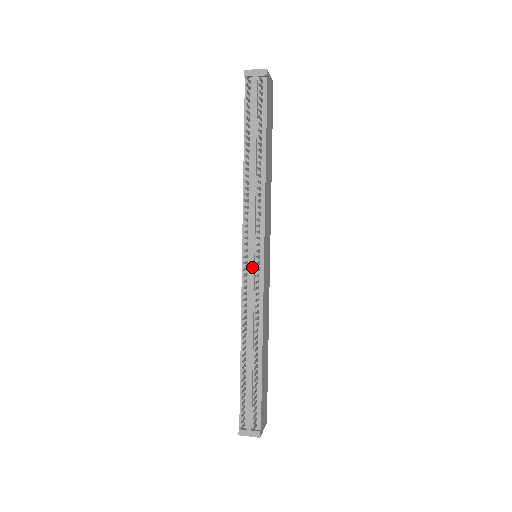
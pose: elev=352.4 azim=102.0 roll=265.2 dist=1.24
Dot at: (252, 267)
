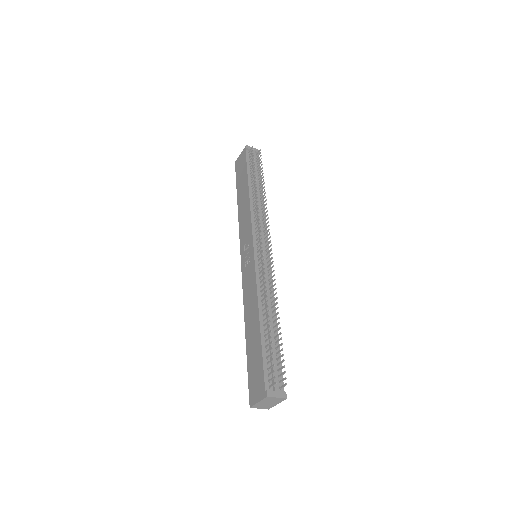
Dot at: occluded
